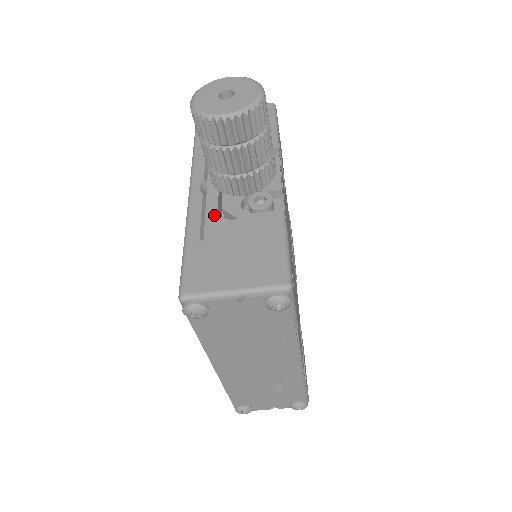
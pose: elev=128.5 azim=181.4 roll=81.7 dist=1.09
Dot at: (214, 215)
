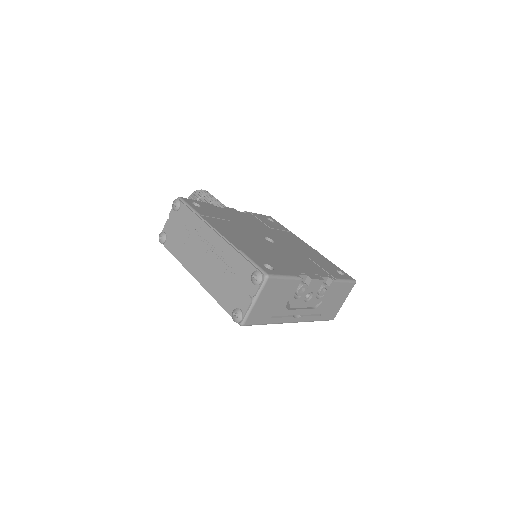
Dot at: occluded
